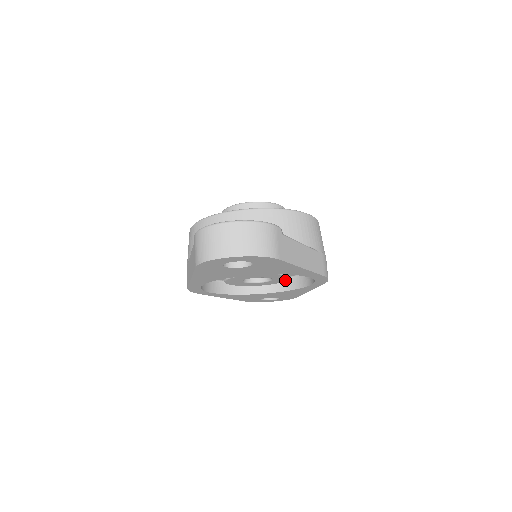
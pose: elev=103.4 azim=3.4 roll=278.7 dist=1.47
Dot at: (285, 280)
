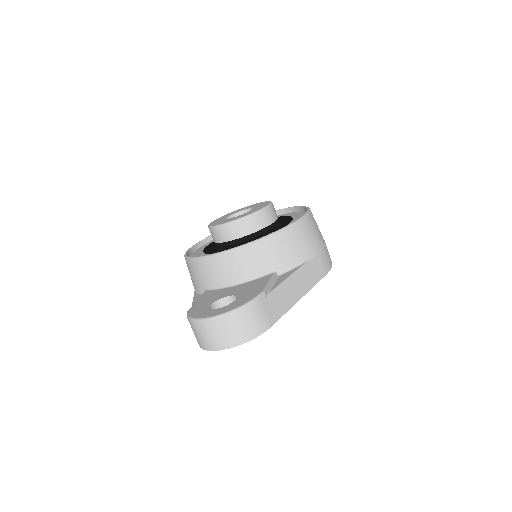
Dot at: occluded
